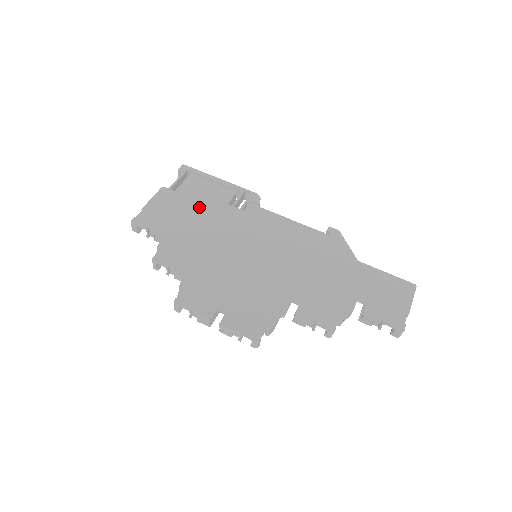
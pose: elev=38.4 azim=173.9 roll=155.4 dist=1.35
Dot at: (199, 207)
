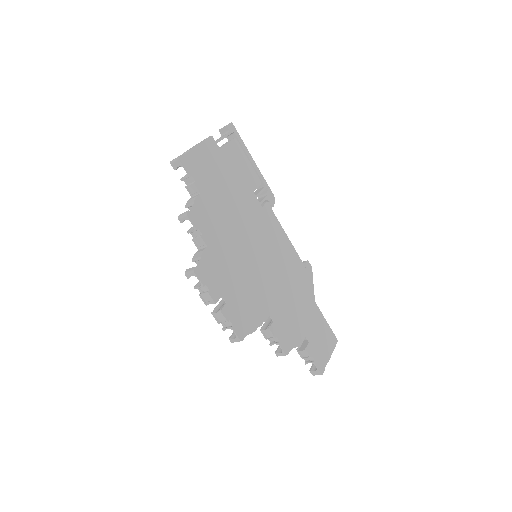
Dot at: (233, 180)
